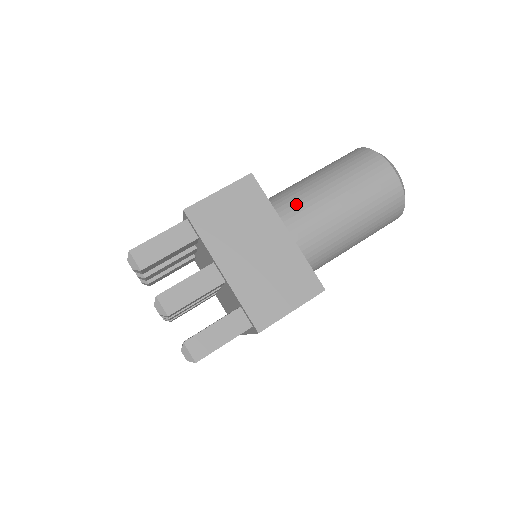
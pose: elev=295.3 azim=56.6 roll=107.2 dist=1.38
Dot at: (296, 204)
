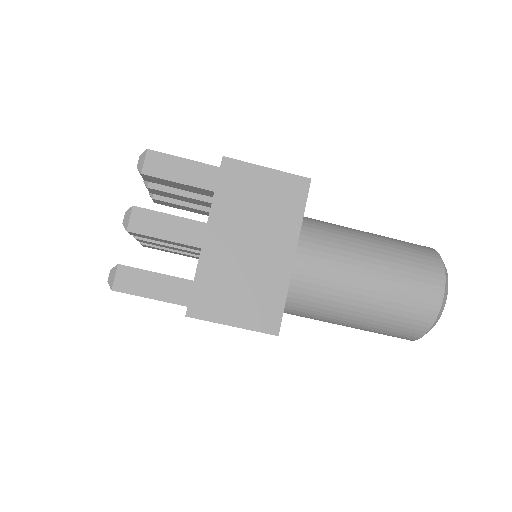
Dot at: (327, 242)
